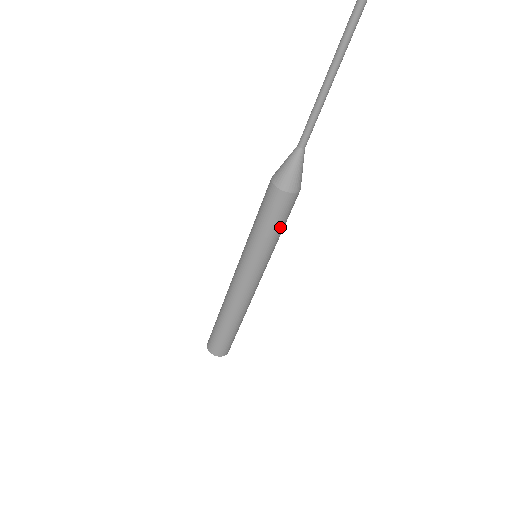
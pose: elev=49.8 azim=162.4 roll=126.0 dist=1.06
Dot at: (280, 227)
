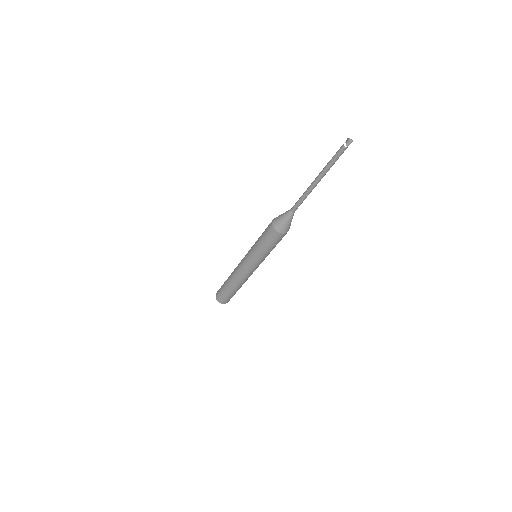
Dot at: occluded
